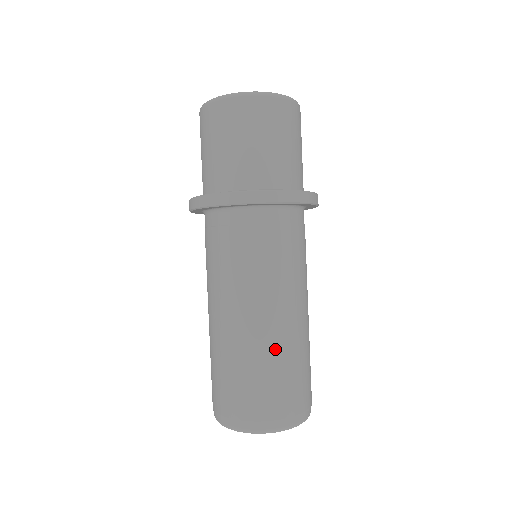
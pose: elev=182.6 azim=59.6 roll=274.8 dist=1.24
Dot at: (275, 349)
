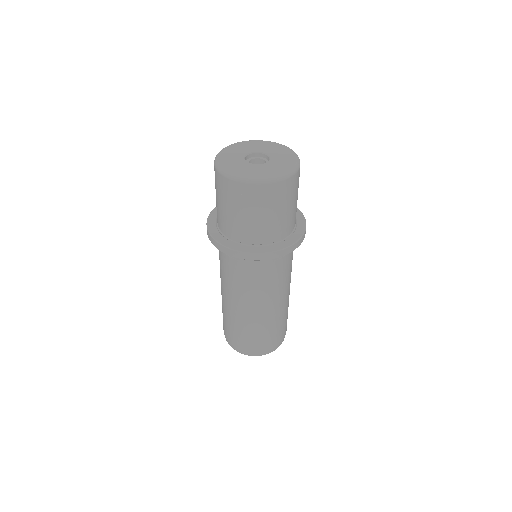
Dot at: (274, 320)
